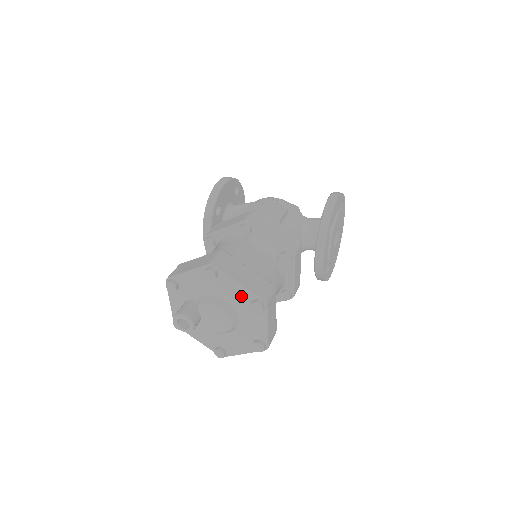
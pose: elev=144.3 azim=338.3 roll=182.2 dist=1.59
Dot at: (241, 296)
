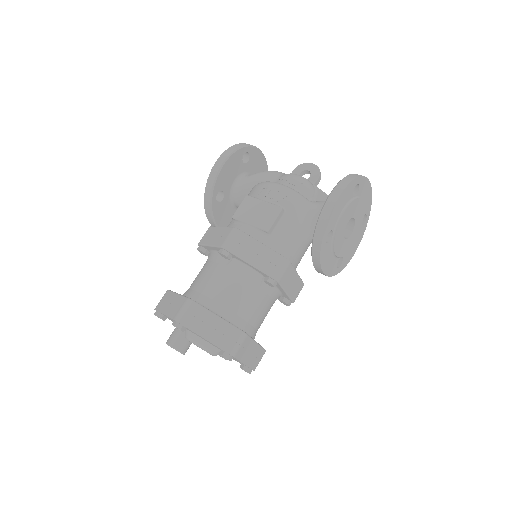
Dot at: occluded
